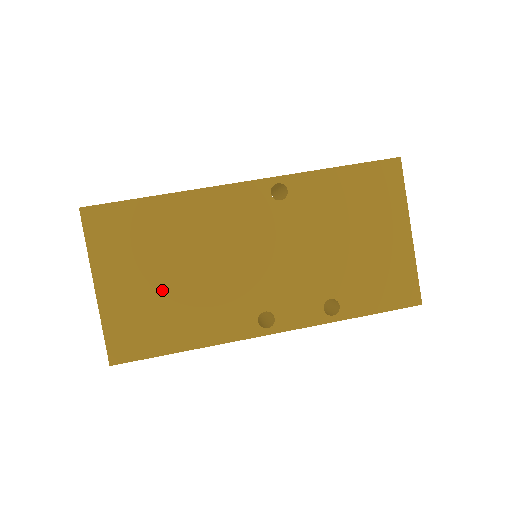
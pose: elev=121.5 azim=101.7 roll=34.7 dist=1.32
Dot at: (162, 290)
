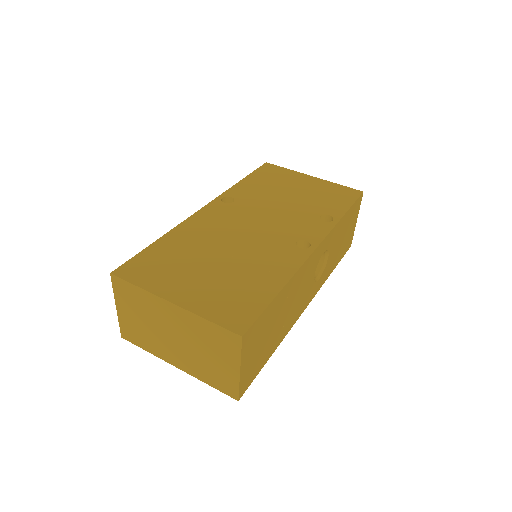
Dot at: (221, 273)
